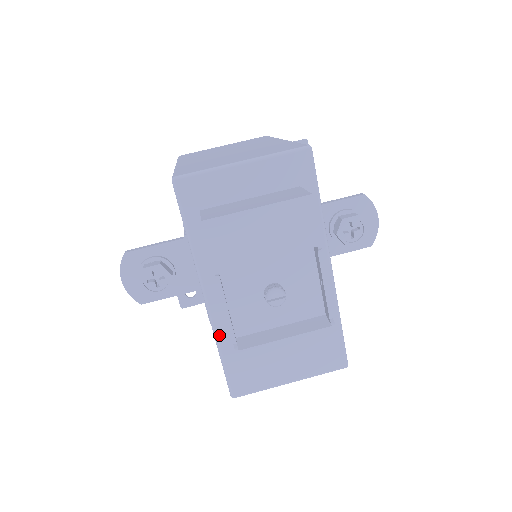
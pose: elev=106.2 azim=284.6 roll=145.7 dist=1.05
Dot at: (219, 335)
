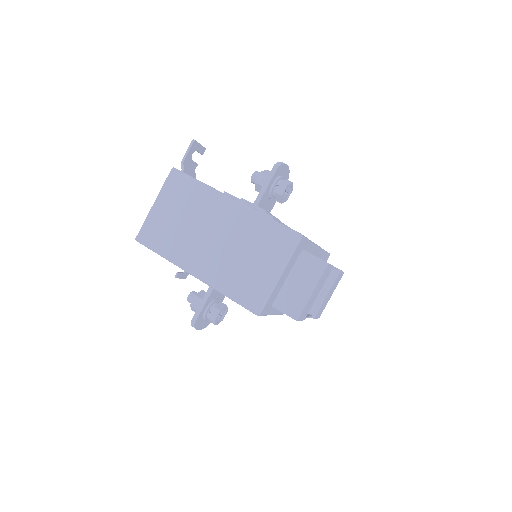
Dot at: occluded
